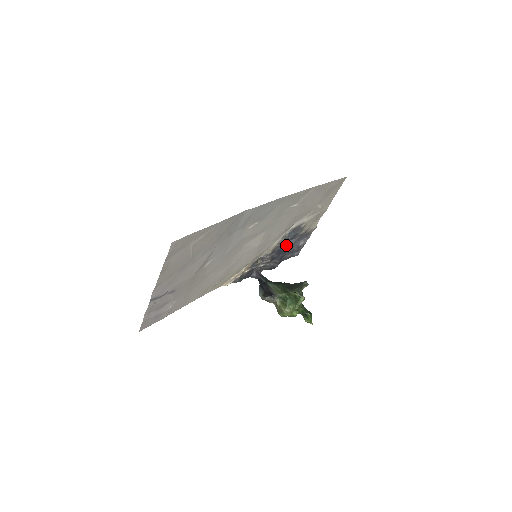
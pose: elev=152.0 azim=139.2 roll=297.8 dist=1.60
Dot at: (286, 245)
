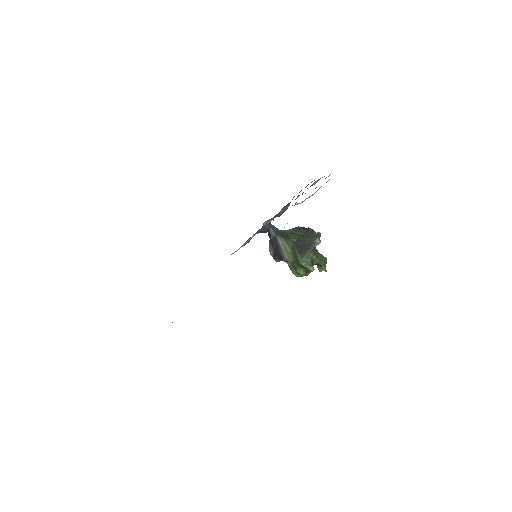
Dot at: occluded
